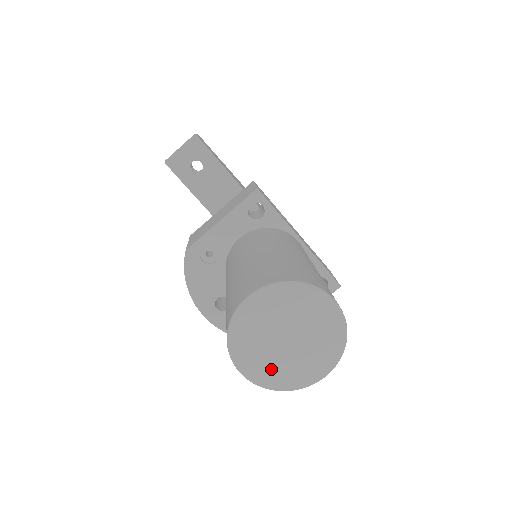
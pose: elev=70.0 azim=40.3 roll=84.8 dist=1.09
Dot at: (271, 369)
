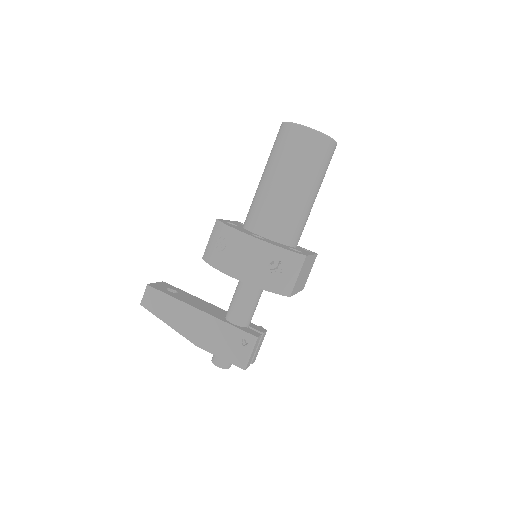
Dot at: occluded
